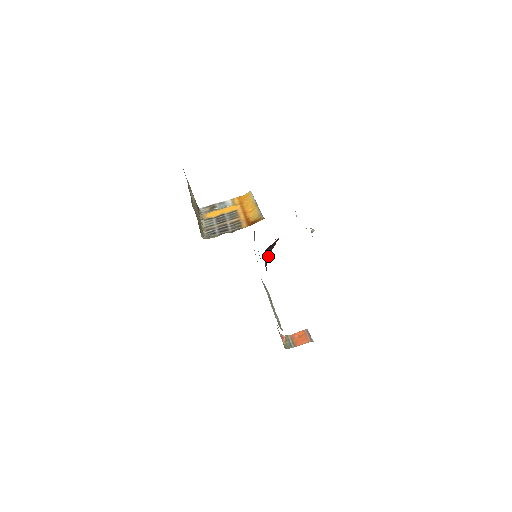
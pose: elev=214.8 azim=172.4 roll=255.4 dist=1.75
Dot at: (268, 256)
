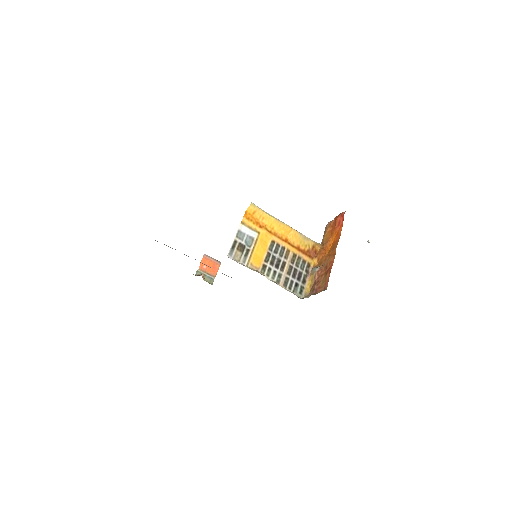
Dot at: occluded
